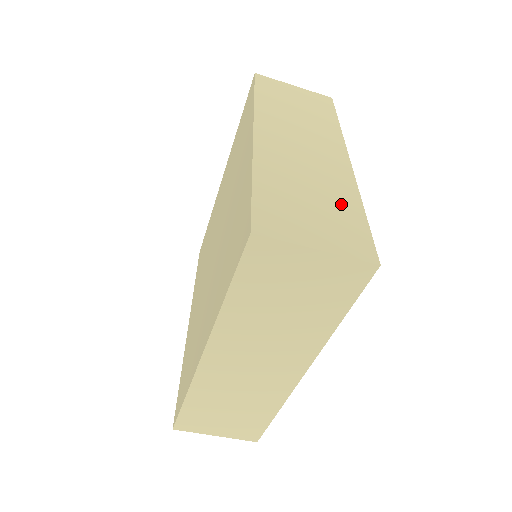
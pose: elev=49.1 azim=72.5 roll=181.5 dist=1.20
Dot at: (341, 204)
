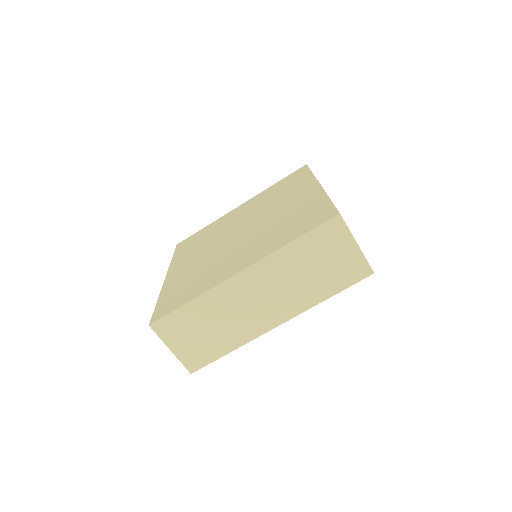
Dot at: occluded
